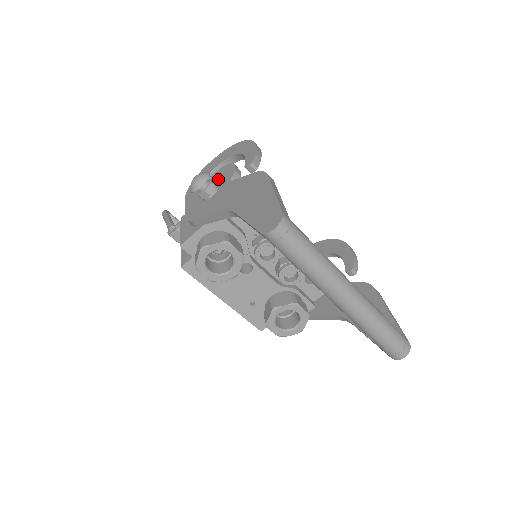
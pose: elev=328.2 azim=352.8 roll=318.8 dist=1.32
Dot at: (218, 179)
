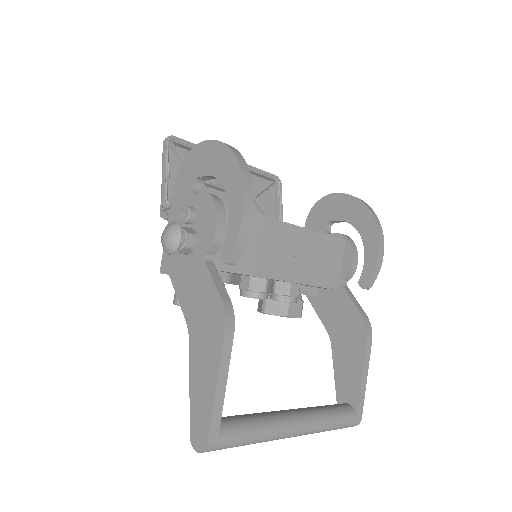
Dot at: (199, 222)
